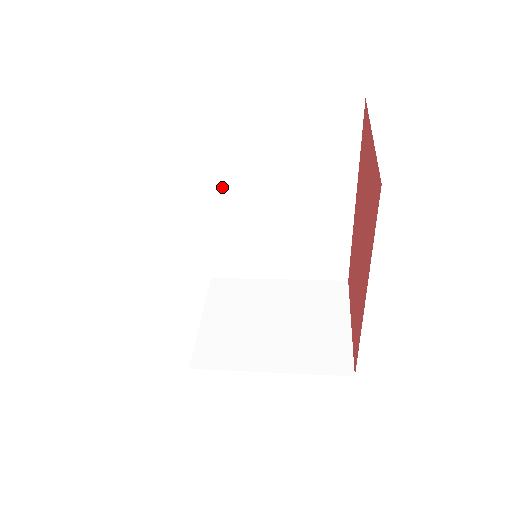
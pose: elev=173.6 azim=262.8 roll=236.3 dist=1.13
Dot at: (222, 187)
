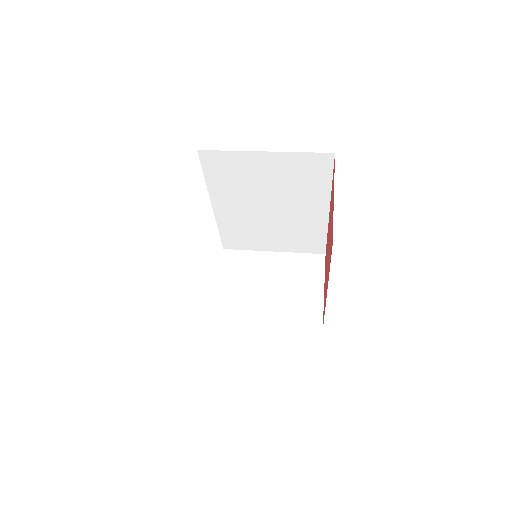
Dot at: (231, 198)
